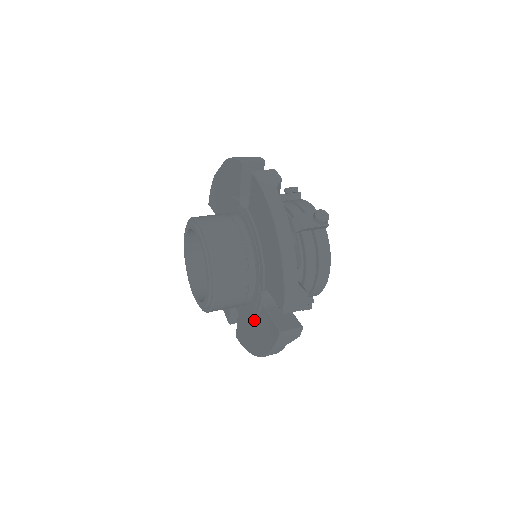
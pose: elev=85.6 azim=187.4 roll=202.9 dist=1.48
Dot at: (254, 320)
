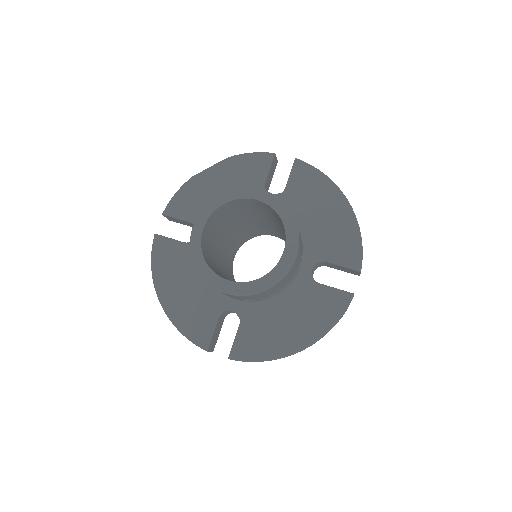
Dot at: (290, 308)
